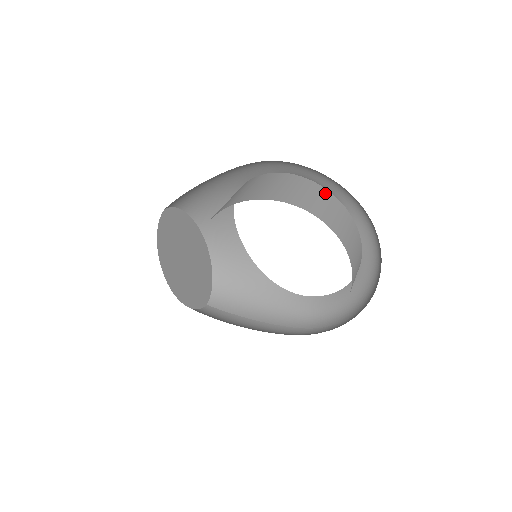
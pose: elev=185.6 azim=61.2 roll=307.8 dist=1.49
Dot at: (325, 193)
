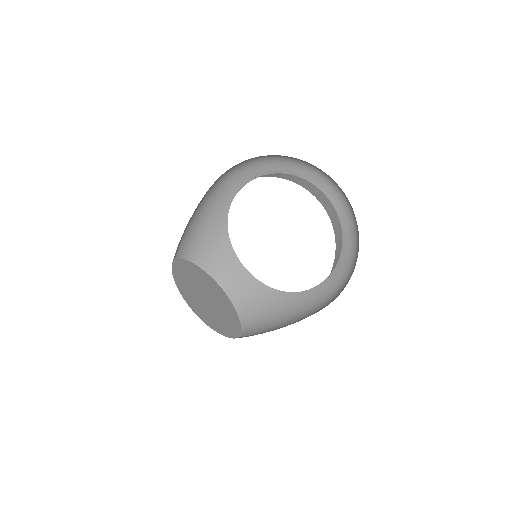
Dot at: (281, 174)
